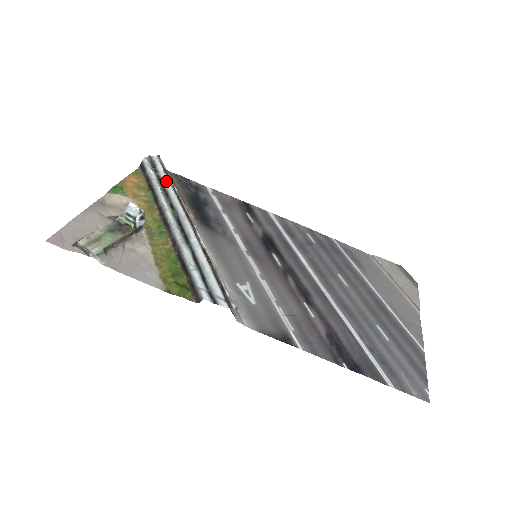
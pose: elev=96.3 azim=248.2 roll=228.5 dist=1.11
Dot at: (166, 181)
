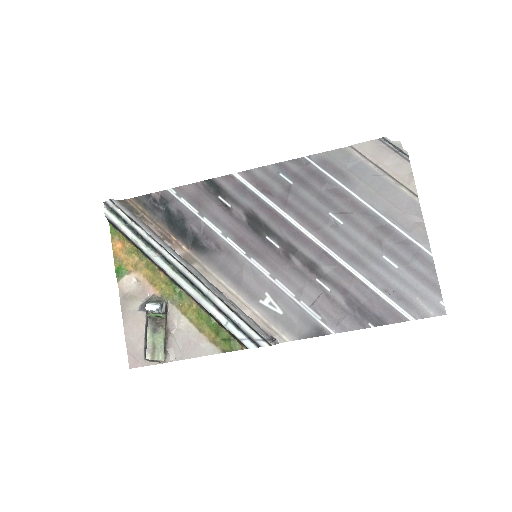
Dot at: (141, 231)
